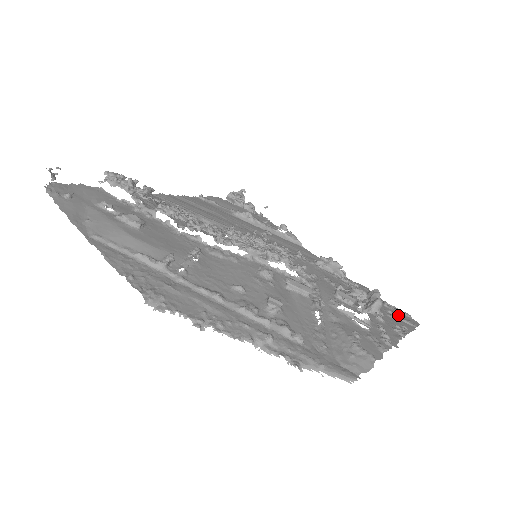
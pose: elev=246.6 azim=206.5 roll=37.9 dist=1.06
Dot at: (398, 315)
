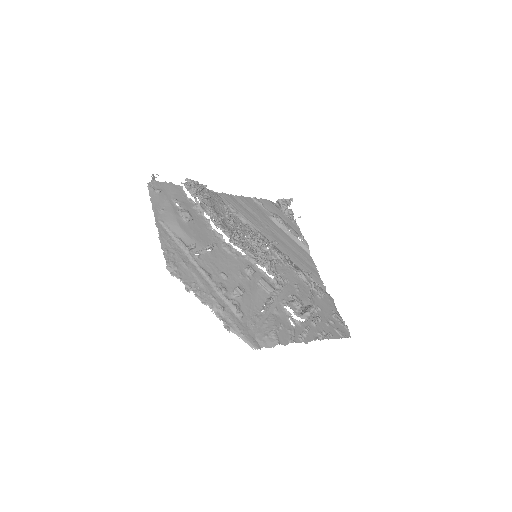
Dot at: (337, 325)
